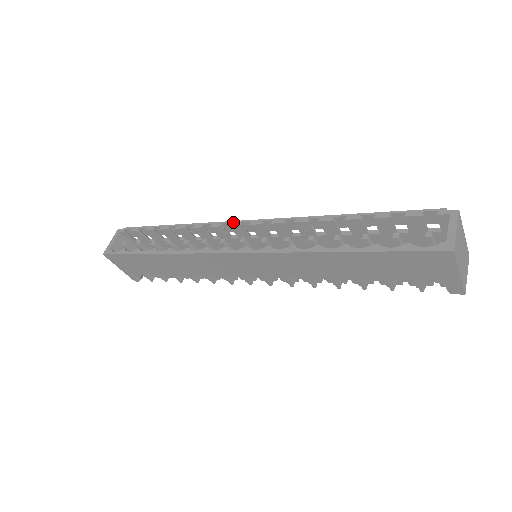
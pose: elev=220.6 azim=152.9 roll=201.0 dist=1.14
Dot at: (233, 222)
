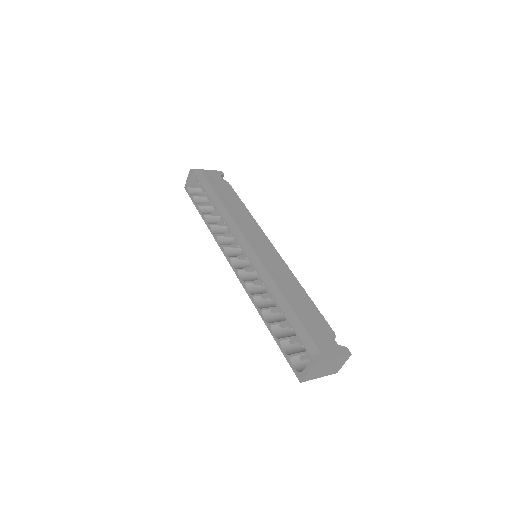
Dot at: (235, 239)
